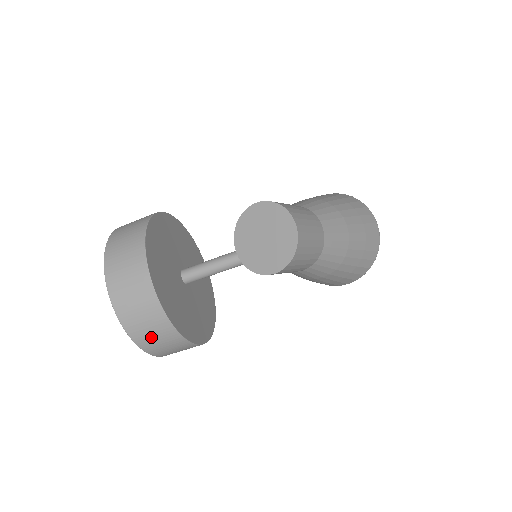
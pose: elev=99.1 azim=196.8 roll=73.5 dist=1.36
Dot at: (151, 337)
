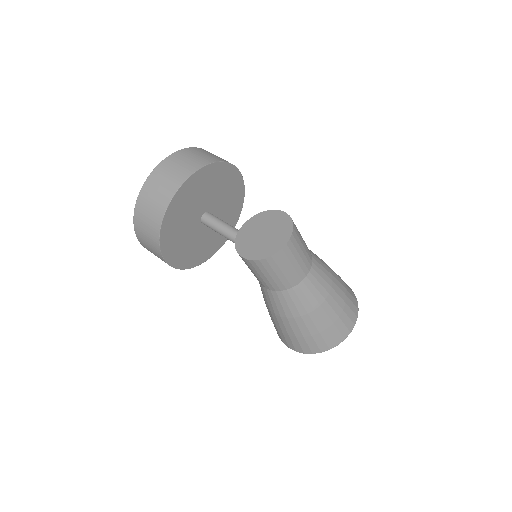
Dot at: (145, 216)
